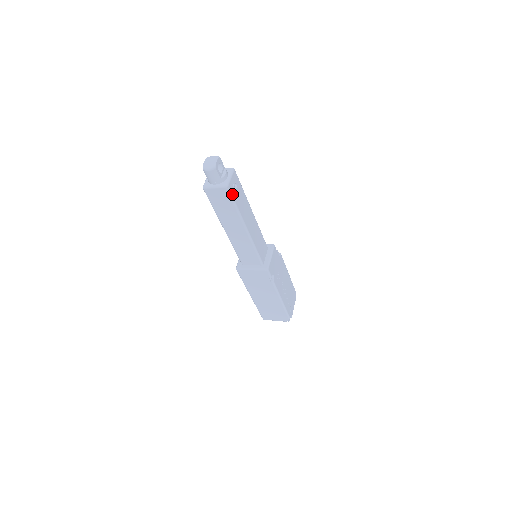
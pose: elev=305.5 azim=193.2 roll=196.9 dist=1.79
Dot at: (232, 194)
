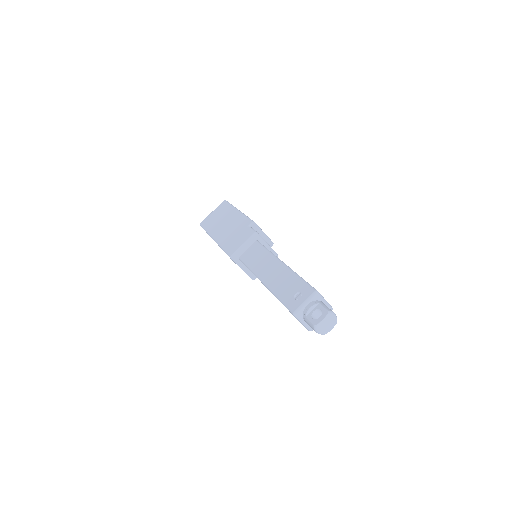
Dot at: occluded
